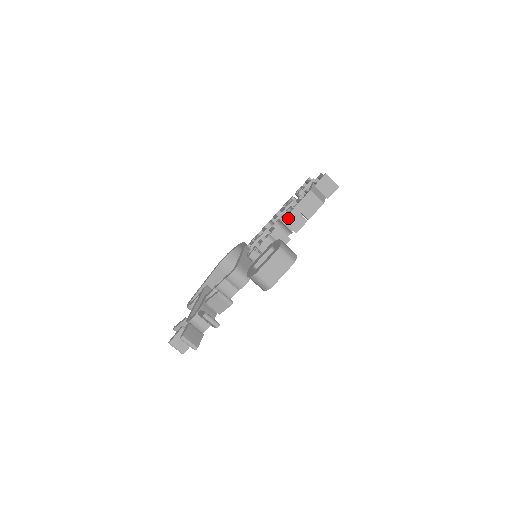
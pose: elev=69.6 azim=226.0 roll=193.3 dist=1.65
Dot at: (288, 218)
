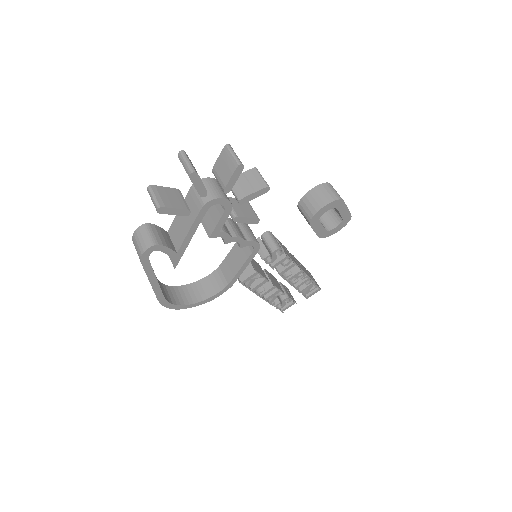
Dot at: (294, 257)
